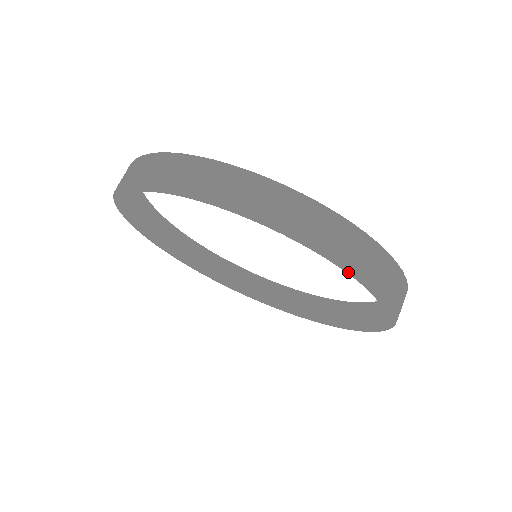
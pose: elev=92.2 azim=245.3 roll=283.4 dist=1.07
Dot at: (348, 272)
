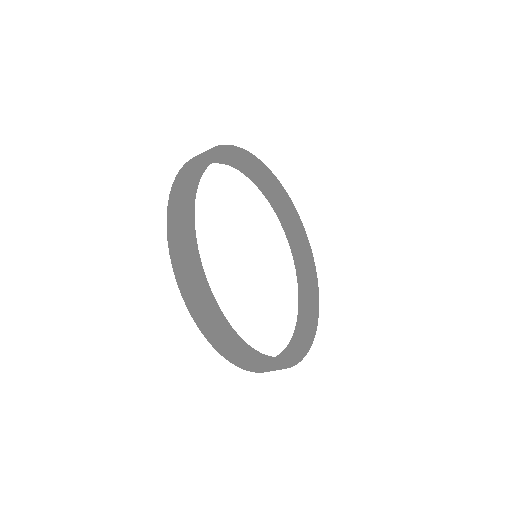
Dot at: occluded
